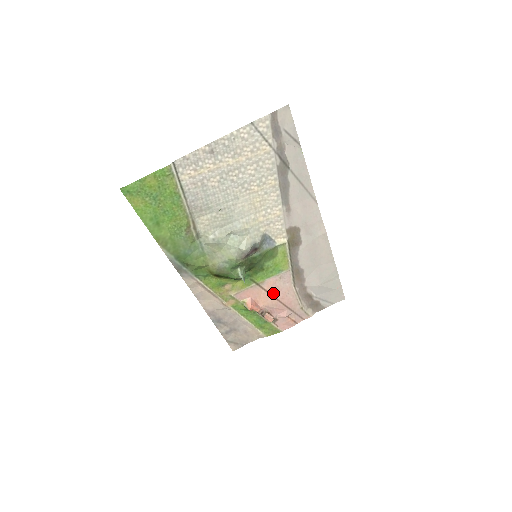
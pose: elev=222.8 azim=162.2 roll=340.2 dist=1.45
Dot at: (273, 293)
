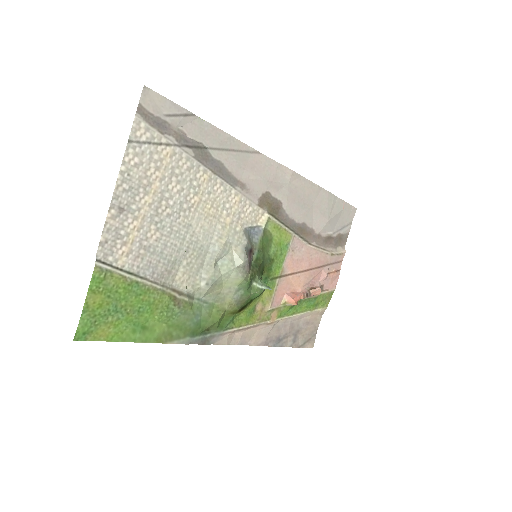
Dot at: (299, 269)
